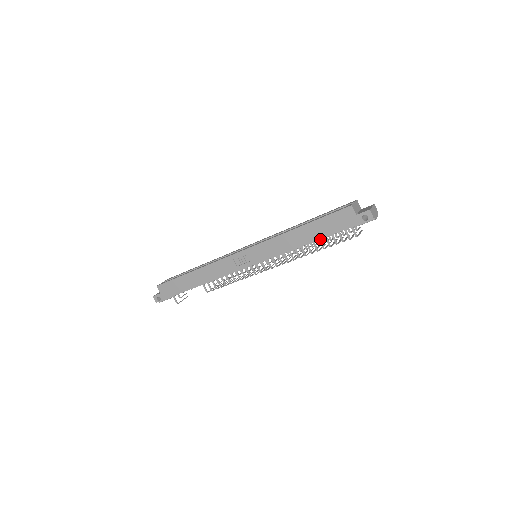
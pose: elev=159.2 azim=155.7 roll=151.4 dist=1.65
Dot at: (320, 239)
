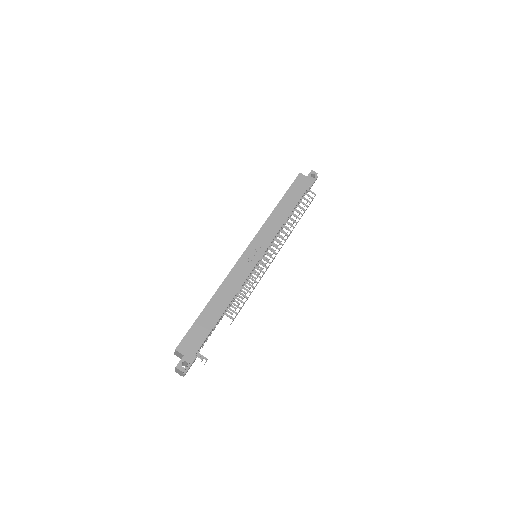
Dot at: (295, 209)
